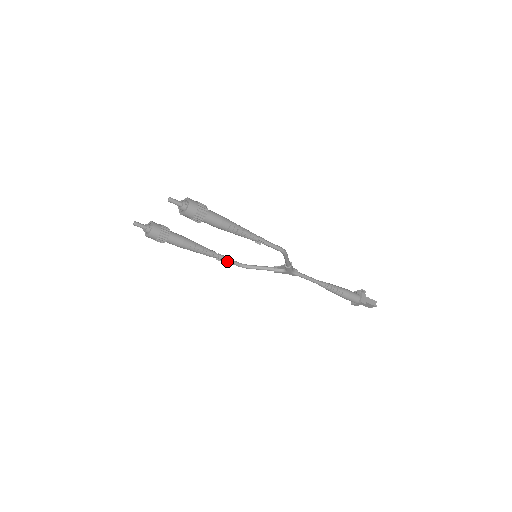
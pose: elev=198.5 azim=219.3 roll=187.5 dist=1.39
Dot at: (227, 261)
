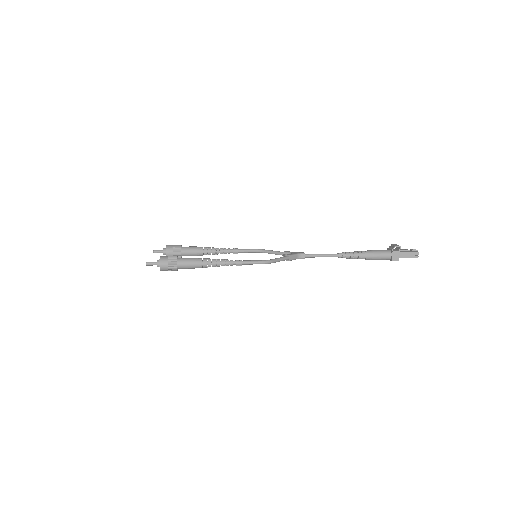
Dot at: (243, 252)
